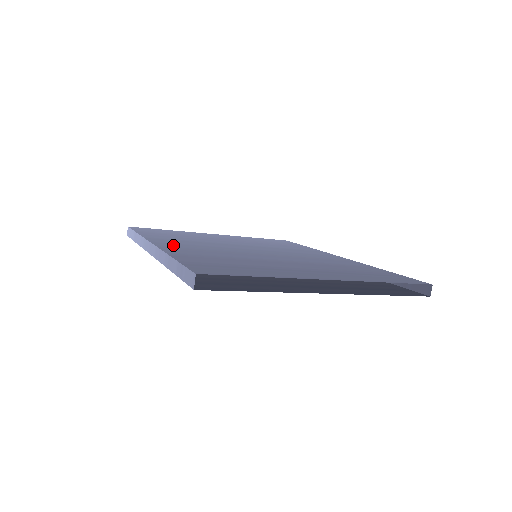
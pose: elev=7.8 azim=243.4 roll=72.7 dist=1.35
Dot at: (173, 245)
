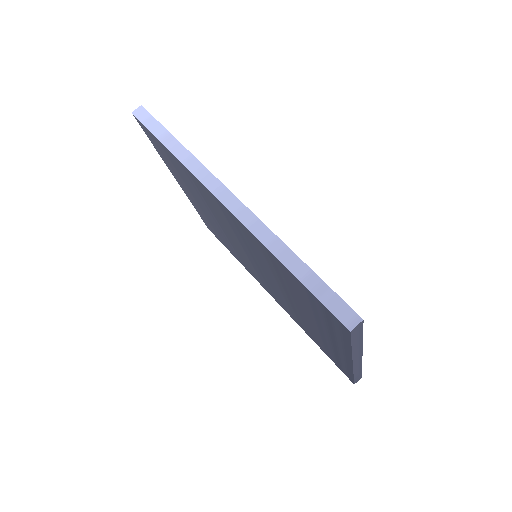
Dot at: occluded
